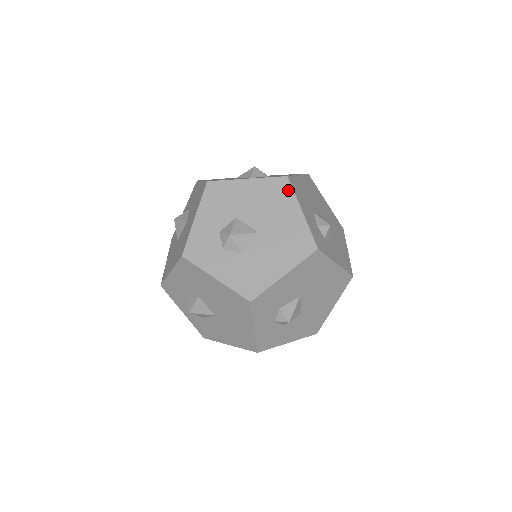
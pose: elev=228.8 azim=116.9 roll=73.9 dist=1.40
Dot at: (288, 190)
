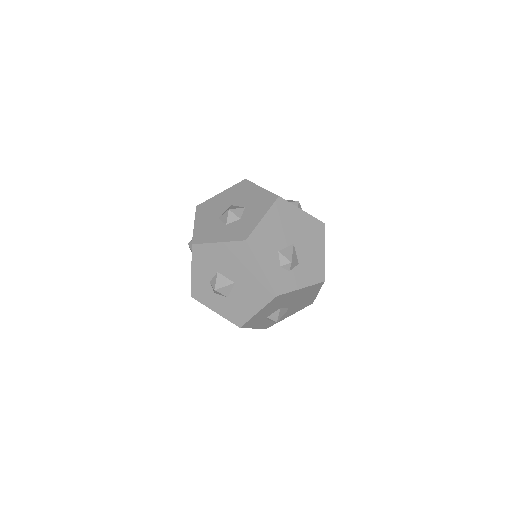
Dot at: (248, 252)
